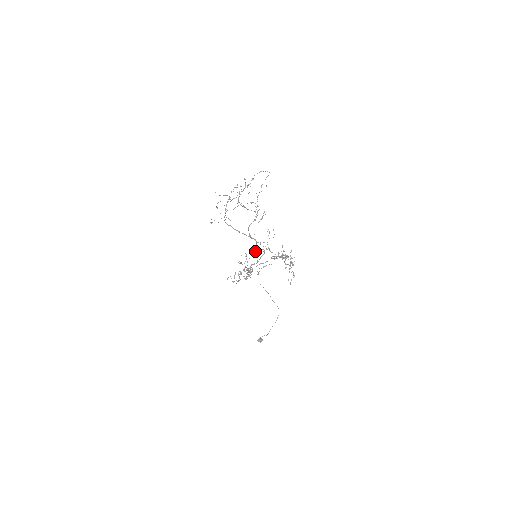
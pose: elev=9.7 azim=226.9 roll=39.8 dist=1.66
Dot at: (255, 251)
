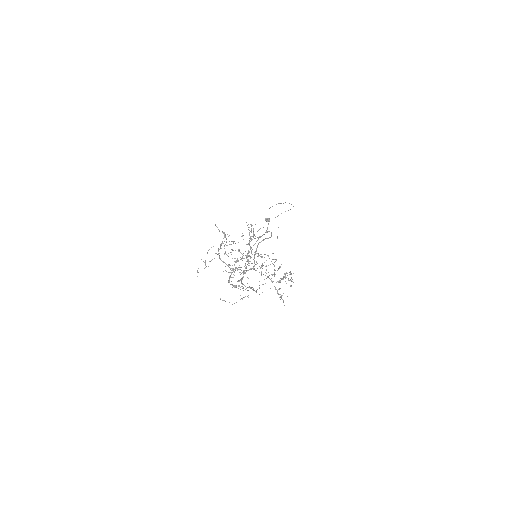
Dot at: (260, 236)
